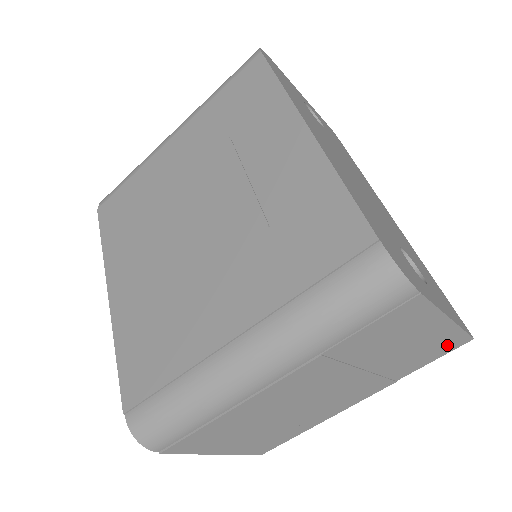
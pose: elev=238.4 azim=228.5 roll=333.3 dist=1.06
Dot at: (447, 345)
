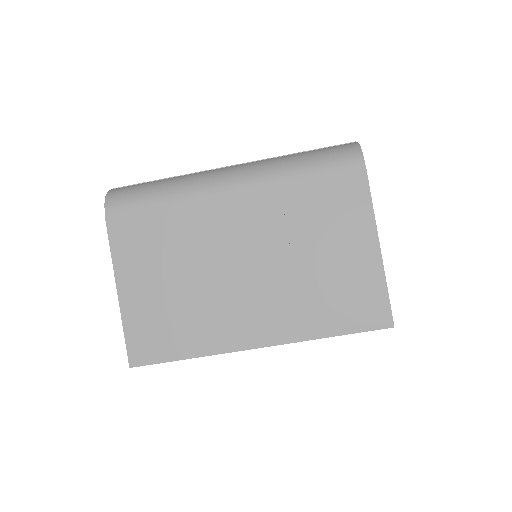
Dot at: (368, 307)
